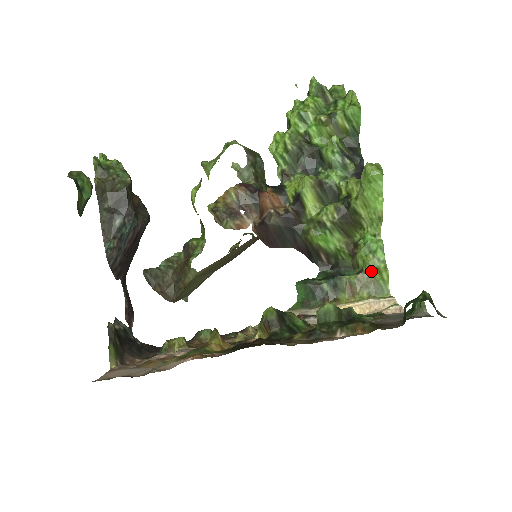
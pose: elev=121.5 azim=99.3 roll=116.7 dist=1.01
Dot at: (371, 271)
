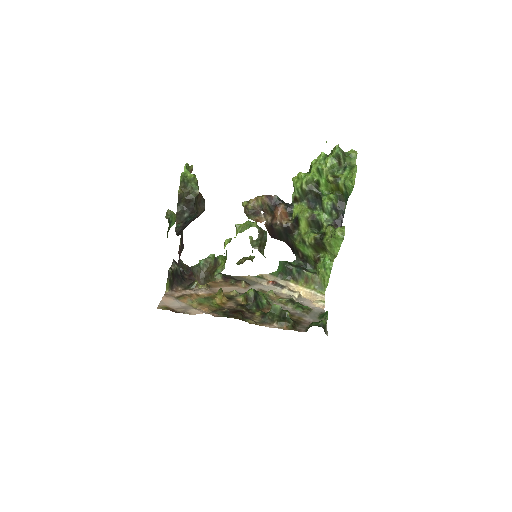
Dot at: (320, 277)
